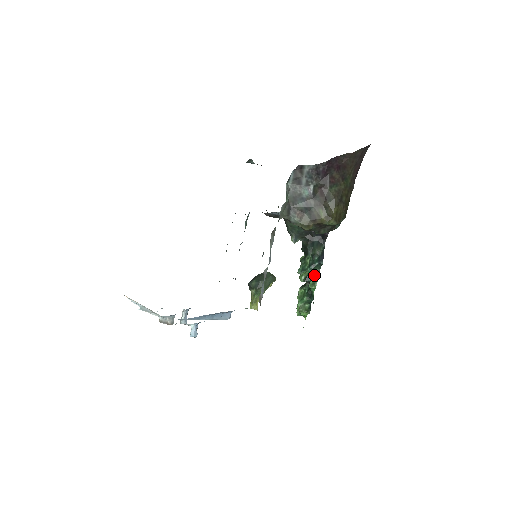
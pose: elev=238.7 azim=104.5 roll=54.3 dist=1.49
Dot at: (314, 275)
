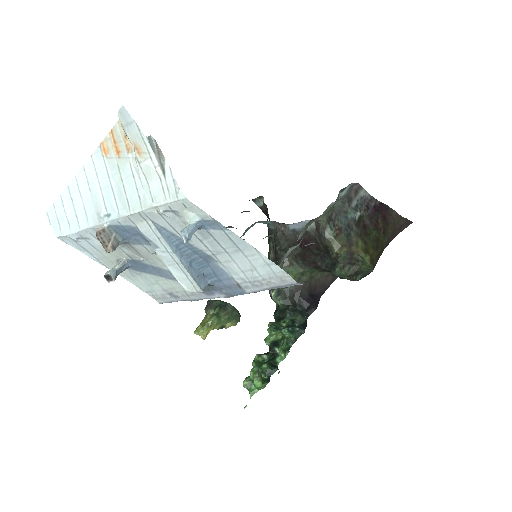
Dot at: (287, 342)
